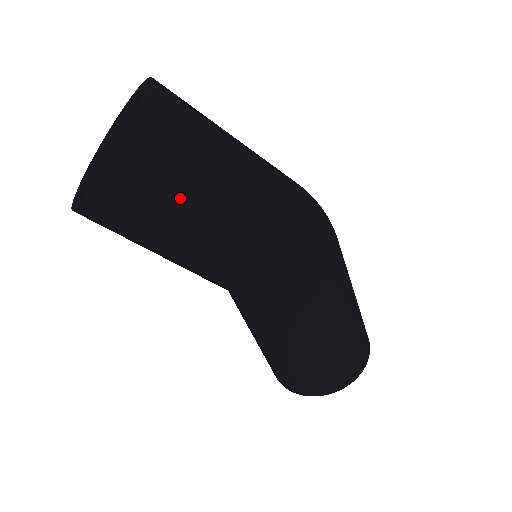
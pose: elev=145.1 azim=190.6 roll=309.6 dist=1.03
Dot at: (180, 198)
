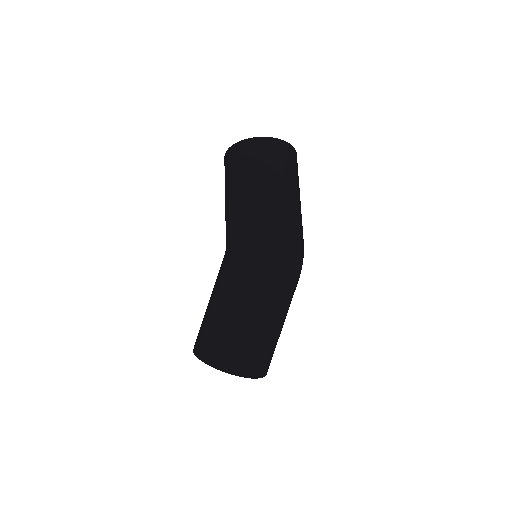
Dot at: (241, 171)
